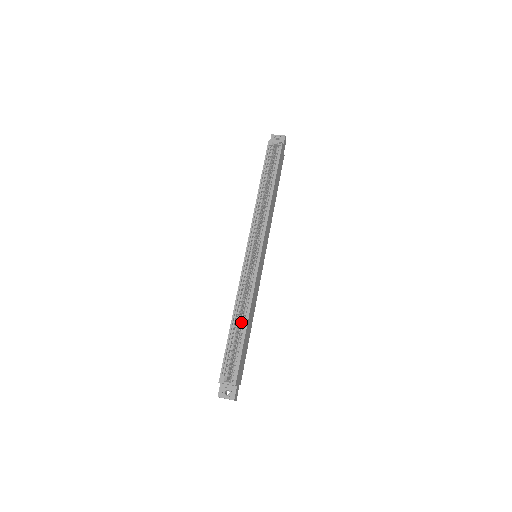
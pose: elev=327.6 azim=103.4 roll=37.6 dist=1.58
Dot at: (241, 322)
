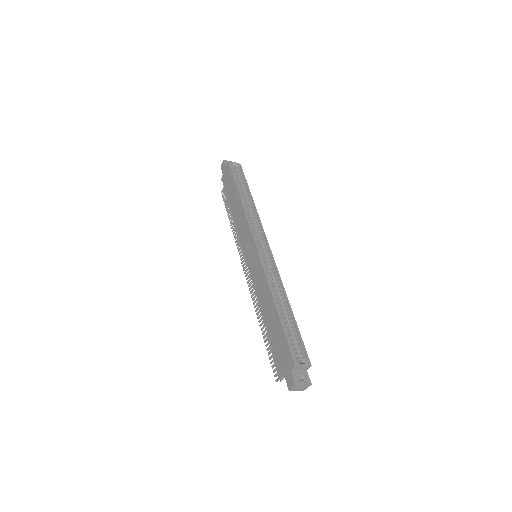
Dot at: (280, 309)
